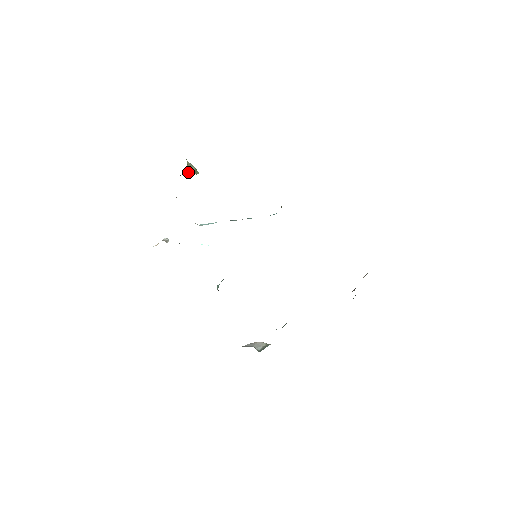
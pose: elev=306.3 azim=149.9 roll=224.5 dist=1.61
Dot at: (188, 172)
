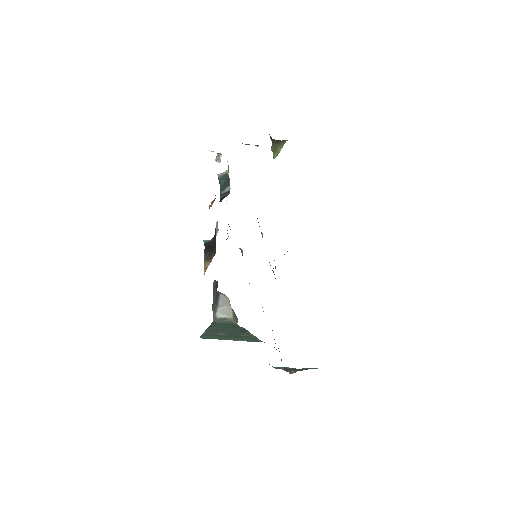
Dot at: (277, 146)
